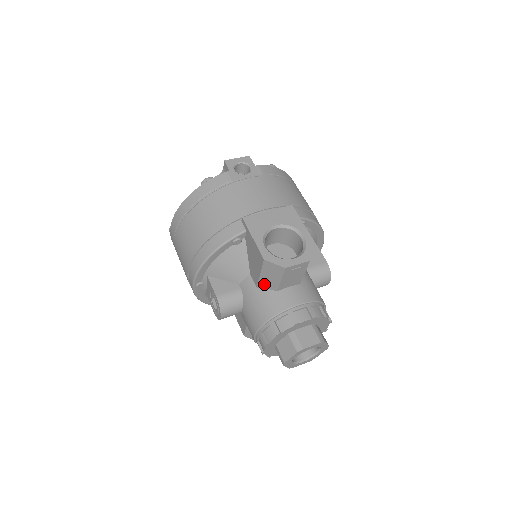
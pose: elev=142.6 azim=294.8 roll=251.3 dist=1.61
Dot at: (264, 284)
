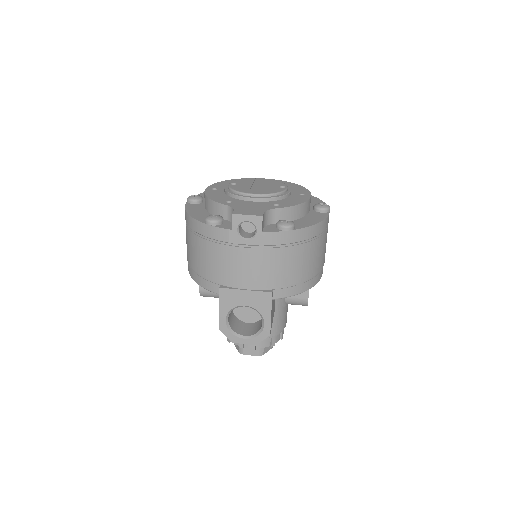
Dot at: occluded
